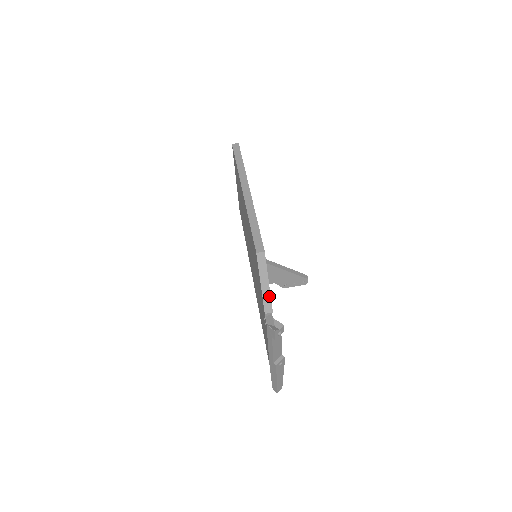
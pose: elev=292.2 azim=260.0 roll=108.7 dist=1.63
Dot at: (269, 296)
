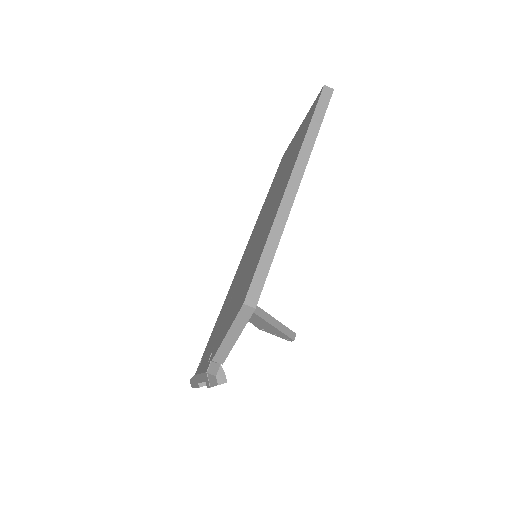
Dot at: (229, 349)
